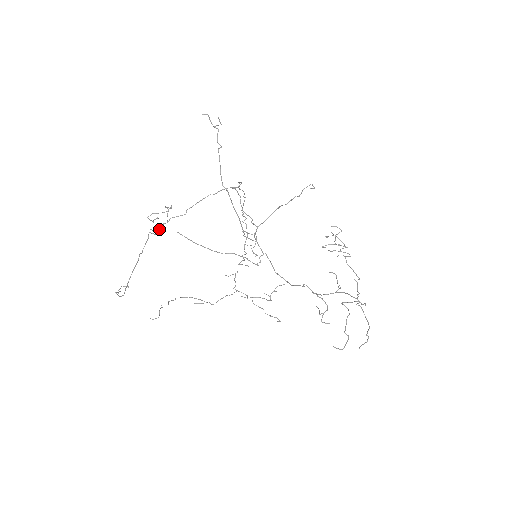
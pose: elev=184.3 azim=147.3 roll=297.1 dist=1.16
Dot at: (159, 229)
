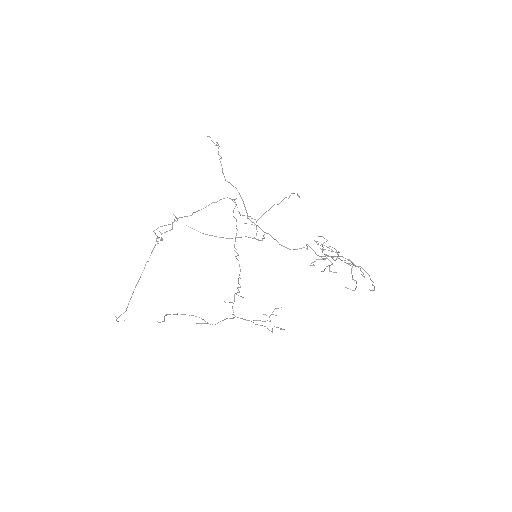
Dot at: (167, 231)
